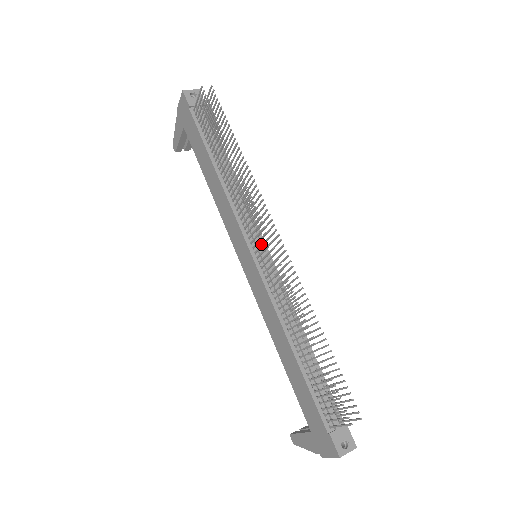
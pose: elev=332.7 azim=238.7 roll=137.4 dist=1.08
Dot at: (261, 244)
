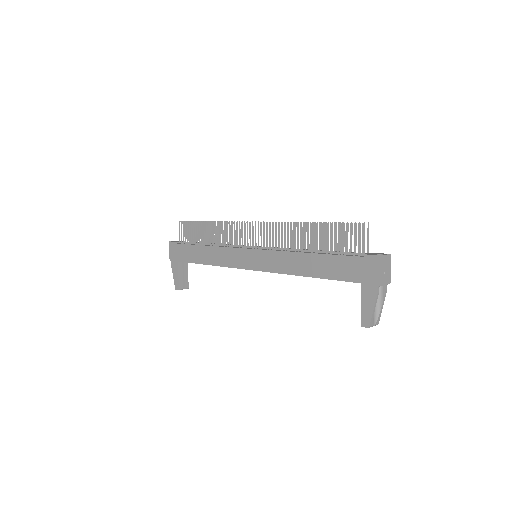
Dot at: (252, 234)
